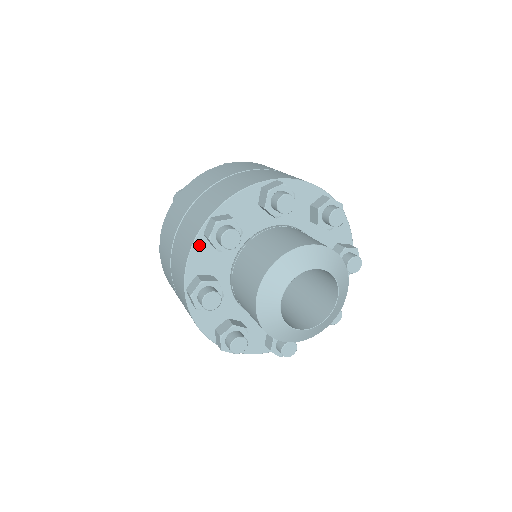
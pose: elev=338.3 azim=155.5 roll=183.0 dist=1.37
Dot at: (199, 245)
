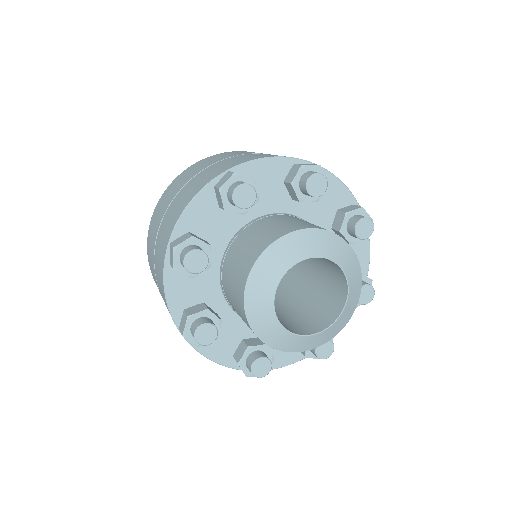
Dot at: (171, 277)
